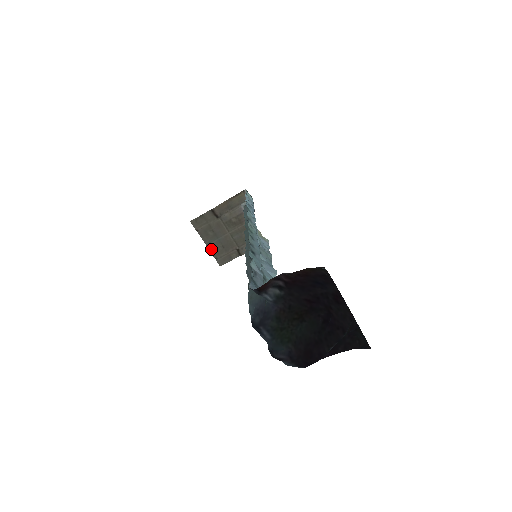
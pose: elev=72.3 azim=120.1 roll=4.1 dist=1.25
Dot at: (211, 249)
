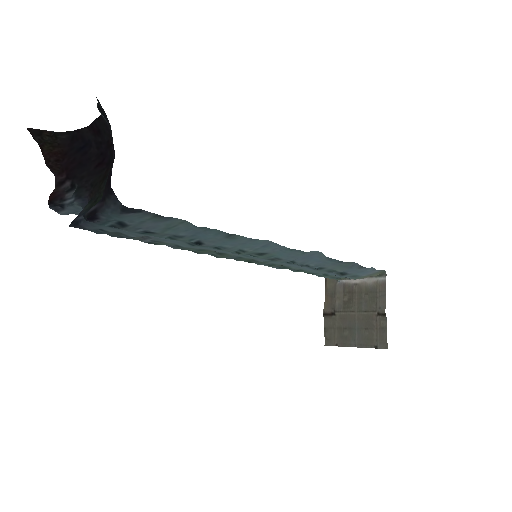
Dot at: (363, 345)
